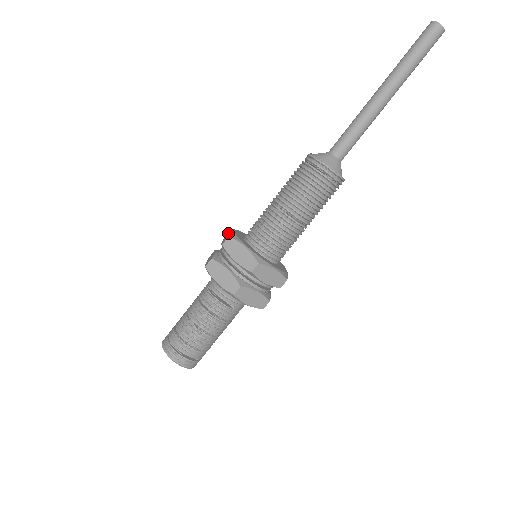
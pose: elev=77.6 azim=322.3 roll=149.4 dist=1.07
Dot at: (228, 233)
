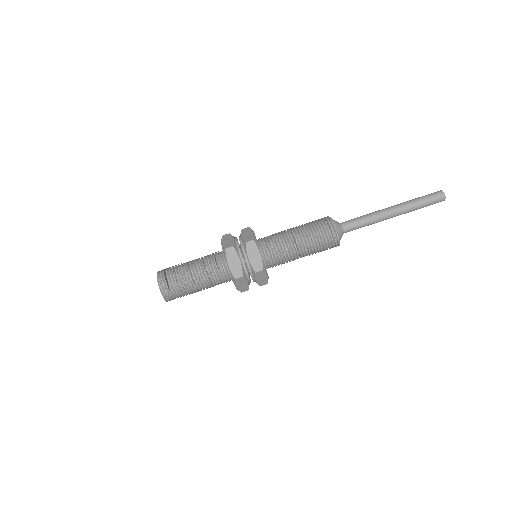
Dot at: occluded
